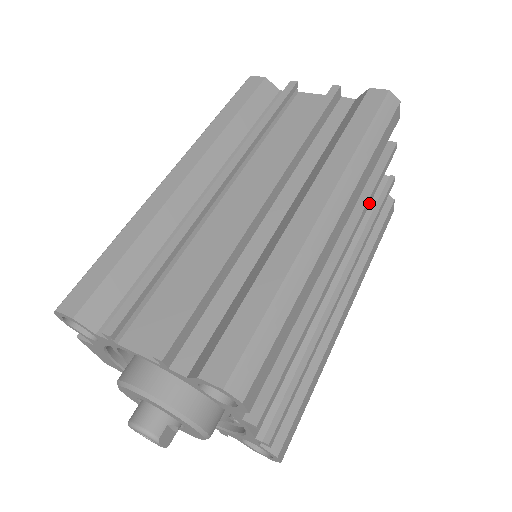
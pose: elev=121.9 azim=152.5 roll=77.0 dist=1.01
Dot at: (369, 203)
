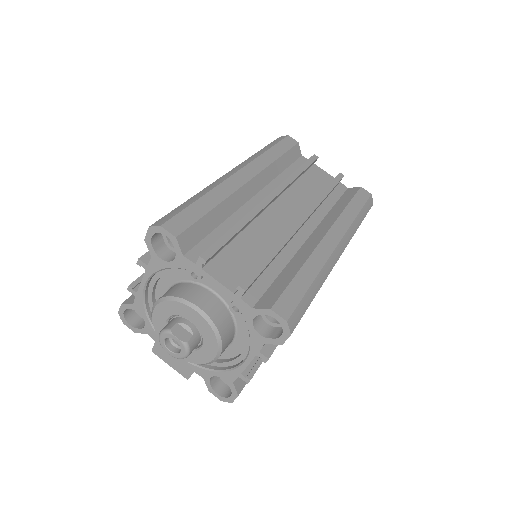
Dot at: (296, 177)
